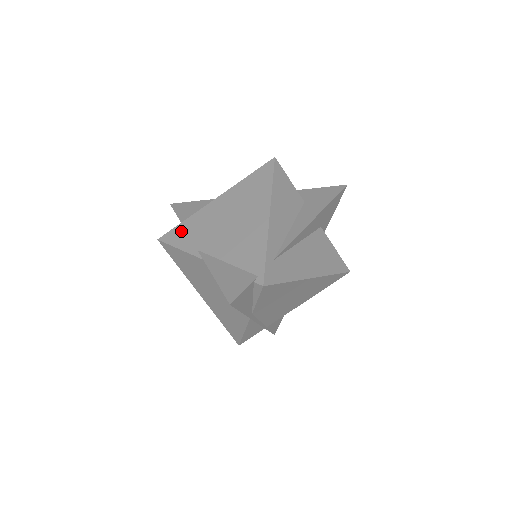
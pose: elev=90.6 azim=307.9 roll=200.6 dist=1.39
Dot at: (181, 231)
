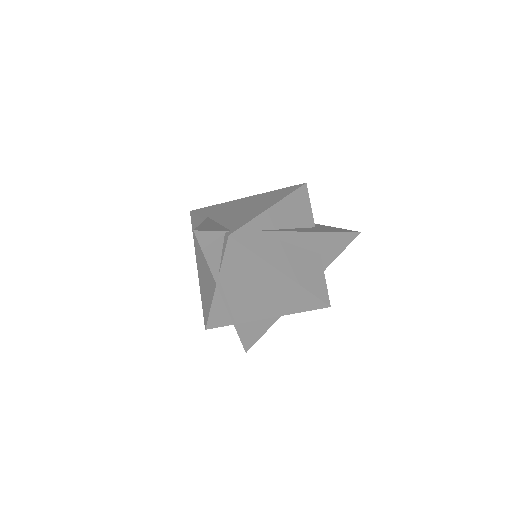
Dot at: (208, 208)
